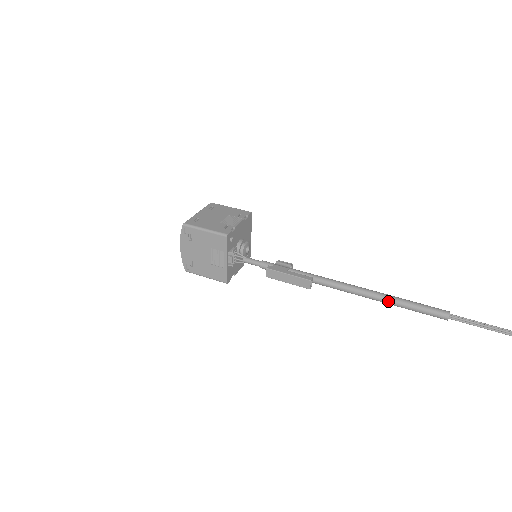
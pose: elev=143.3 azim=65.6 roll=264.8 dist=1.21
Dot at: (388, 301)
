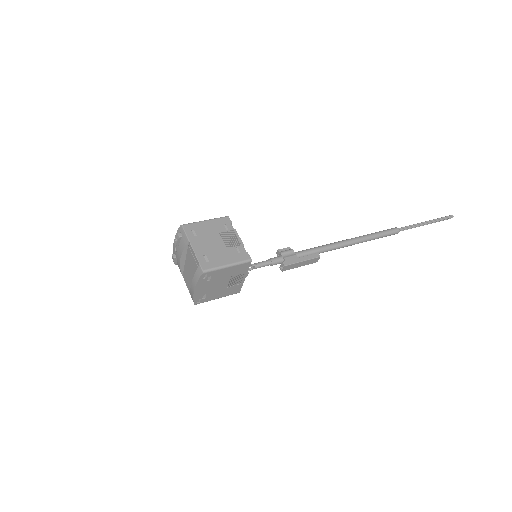
Dot at: (366, 241)
